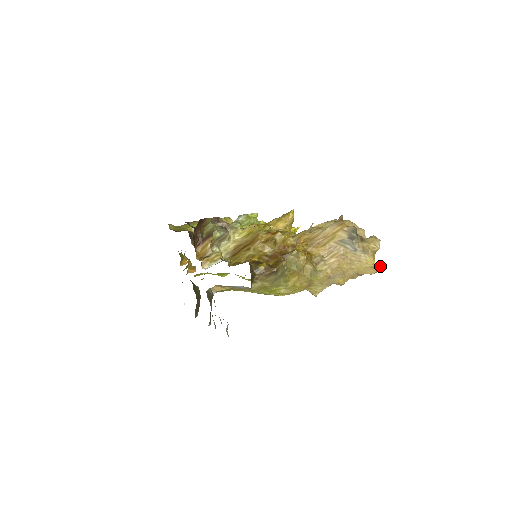
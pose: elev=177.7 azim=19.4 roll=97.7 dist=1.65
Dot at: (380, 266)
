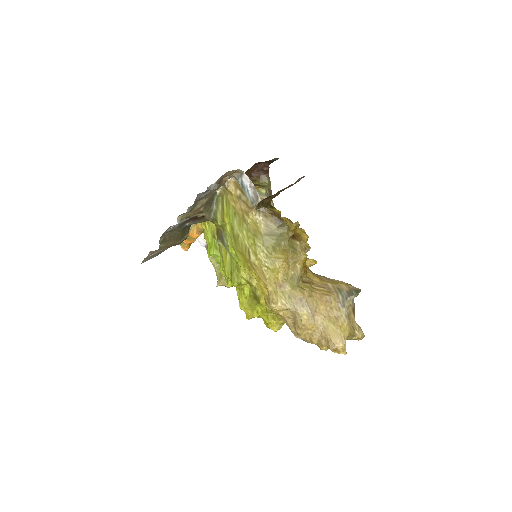
Dot at: occluded
